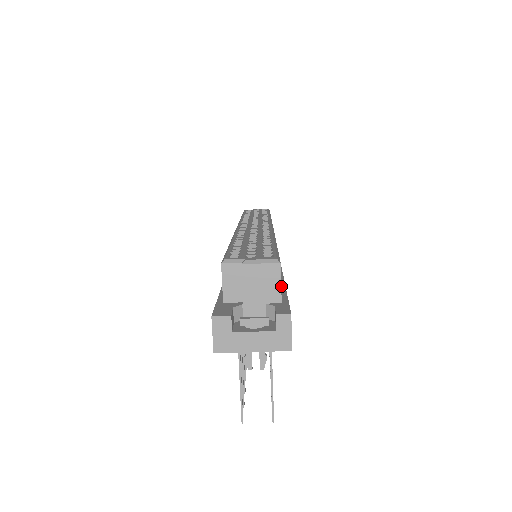
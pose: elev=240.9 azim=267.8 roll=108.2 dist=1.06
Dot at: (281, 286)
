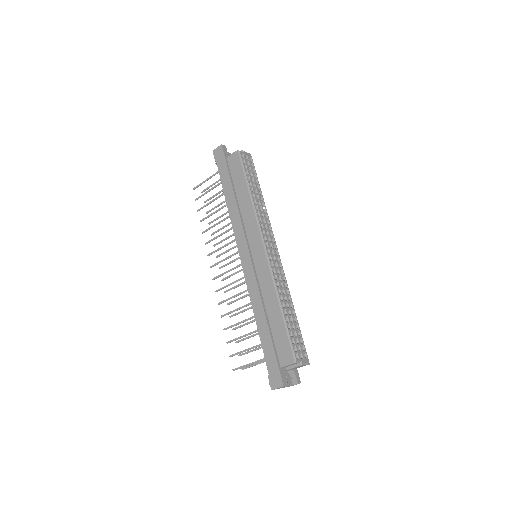
Dot at: occluded
